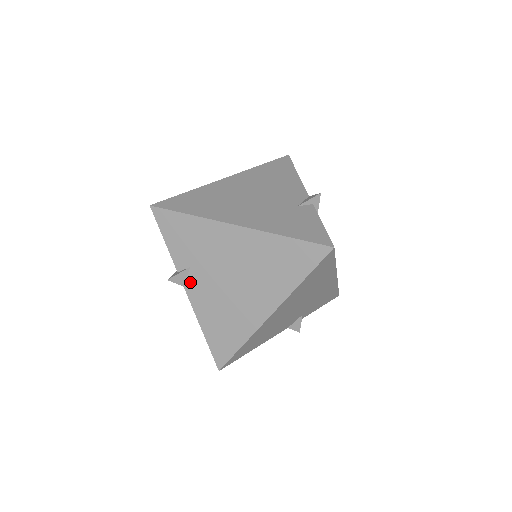
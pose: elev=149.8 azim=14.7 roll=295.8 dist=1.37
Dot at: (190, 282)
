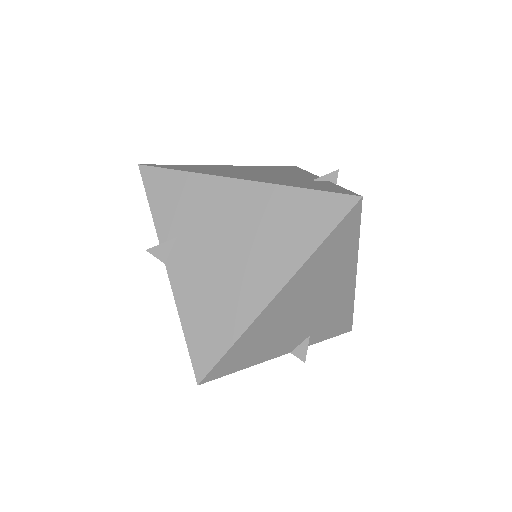
Dot at: (174, 257)
